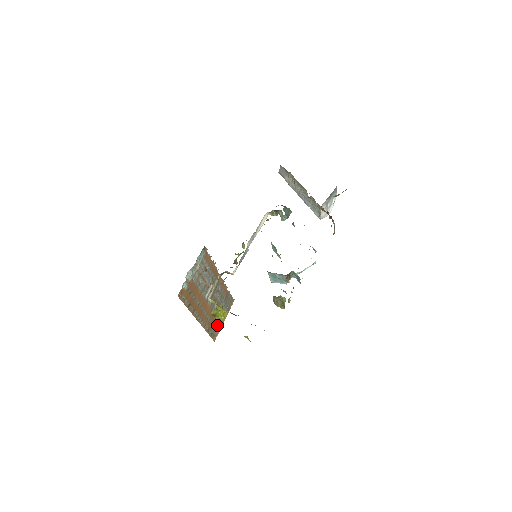
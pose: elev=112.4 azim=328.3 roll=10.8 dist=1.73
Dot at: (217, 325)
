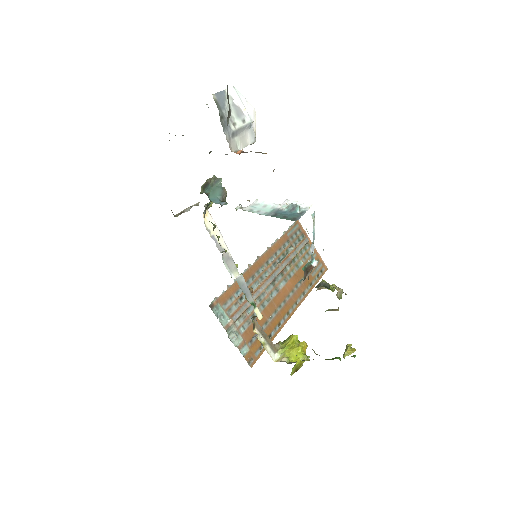
Dot at: occluded
